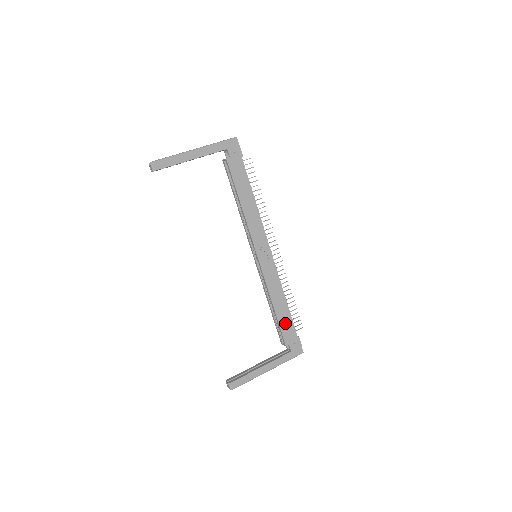
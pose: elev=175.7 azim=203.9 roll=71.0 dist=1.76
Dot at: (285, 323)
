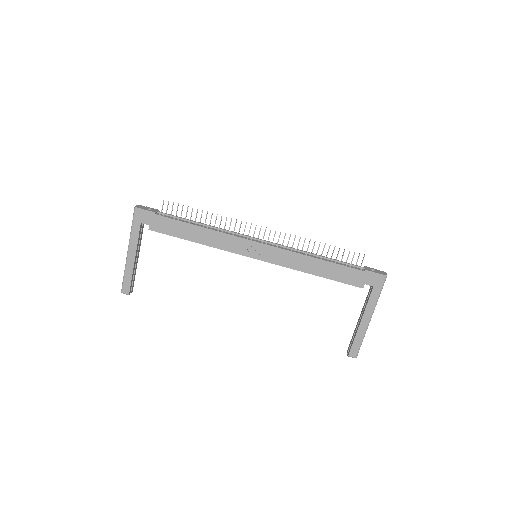
Dot at: (340, 274)
